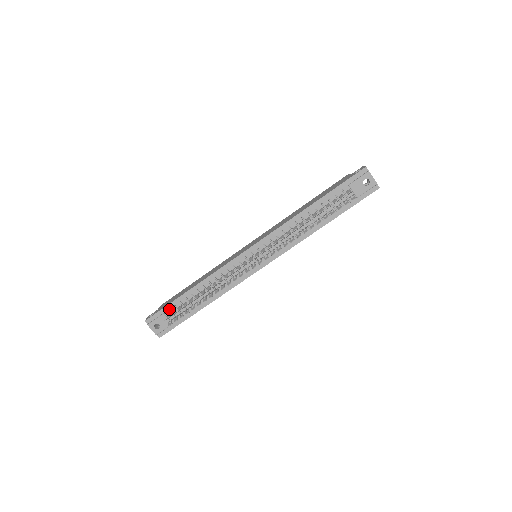
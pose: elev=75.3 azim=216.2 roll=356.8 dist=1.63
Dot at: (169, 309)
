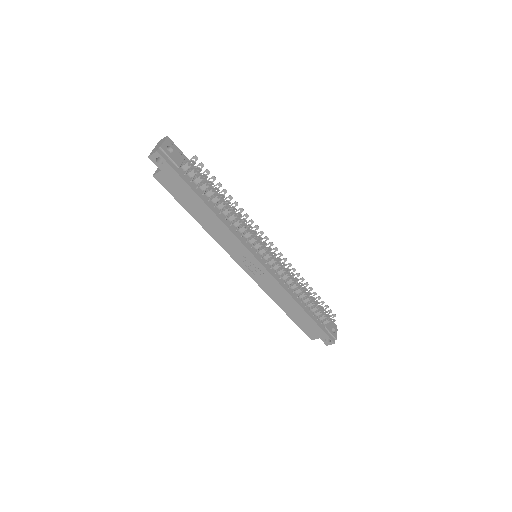
Dot at: occluded
